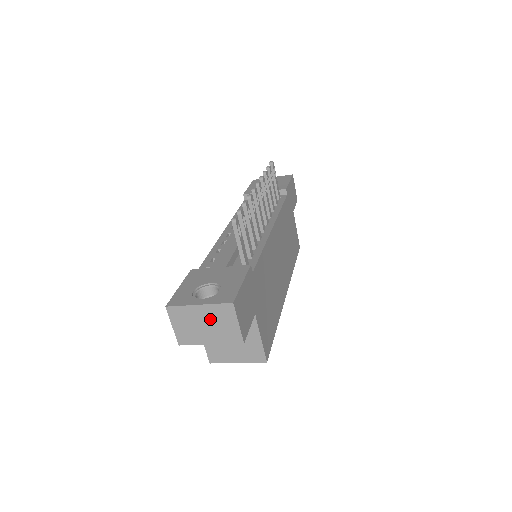
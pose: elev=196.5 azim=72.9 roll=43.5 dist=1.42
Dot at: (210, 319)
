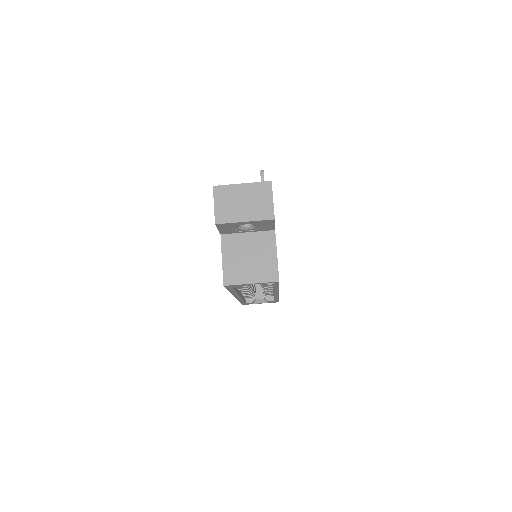
Dot at: (249, 196)
